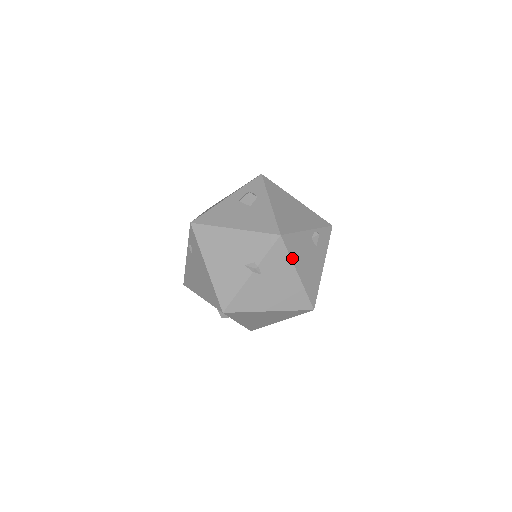
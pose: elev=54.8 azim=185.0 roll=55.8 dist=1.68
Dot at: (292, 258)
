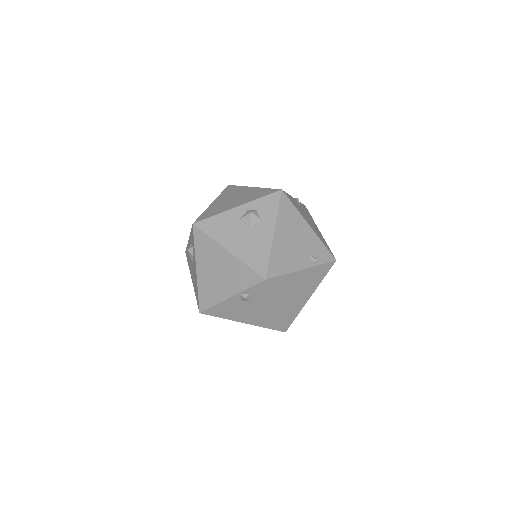
Dot at: (226, 318)
